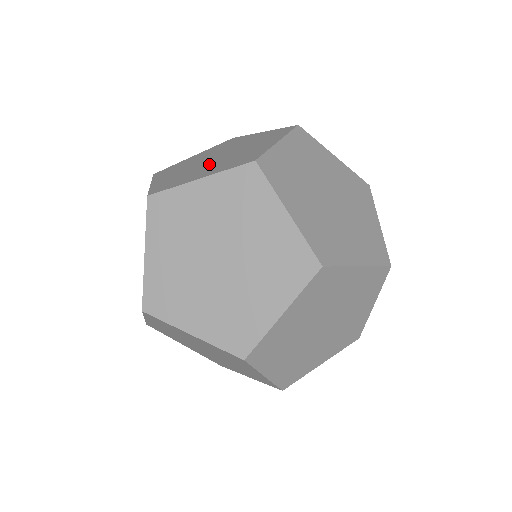
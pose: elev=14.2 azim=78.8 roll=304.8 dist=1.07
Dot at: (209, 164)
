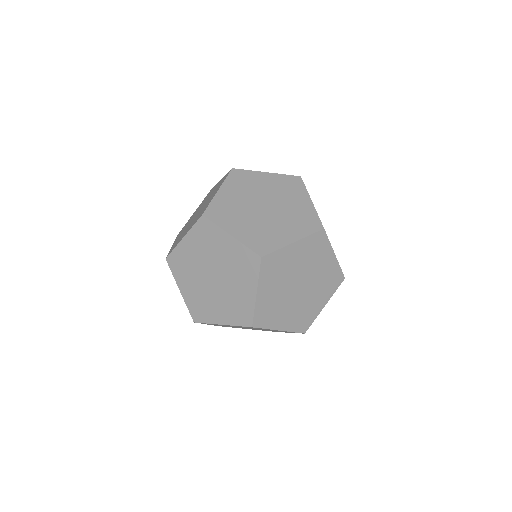
Dot at: occluded
